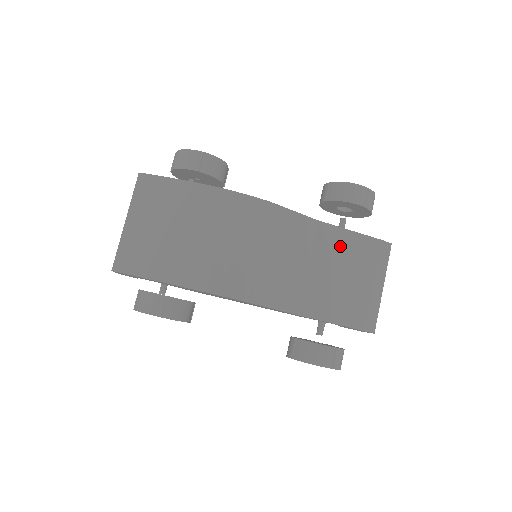
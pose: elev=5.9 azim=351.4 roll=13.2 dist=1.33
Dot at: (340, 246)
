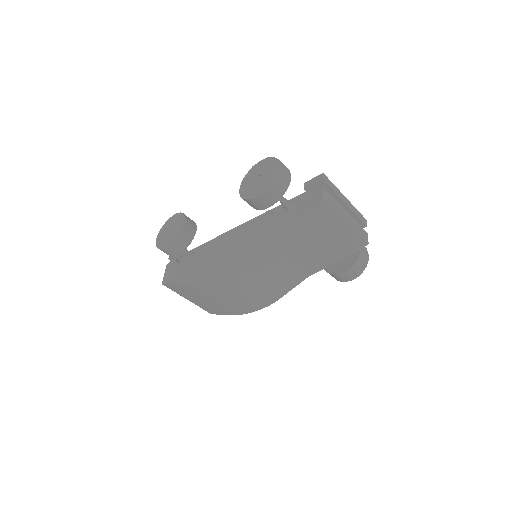
Dot at: (290, 234)
